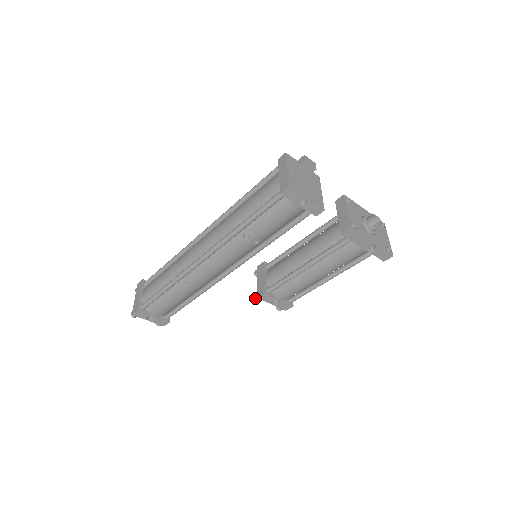
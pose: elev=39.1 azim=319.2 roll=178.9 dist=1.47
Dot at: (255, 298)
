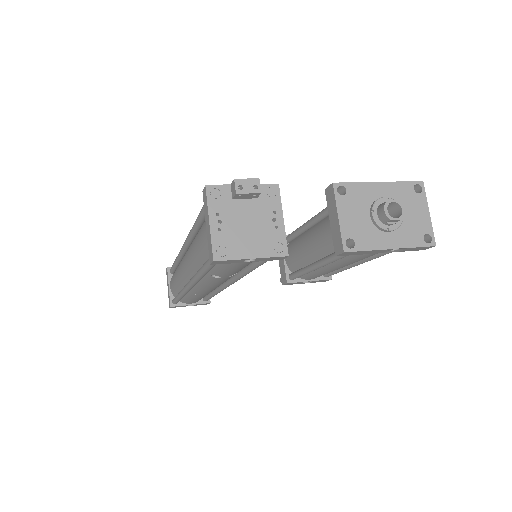
Dot at: occluded
